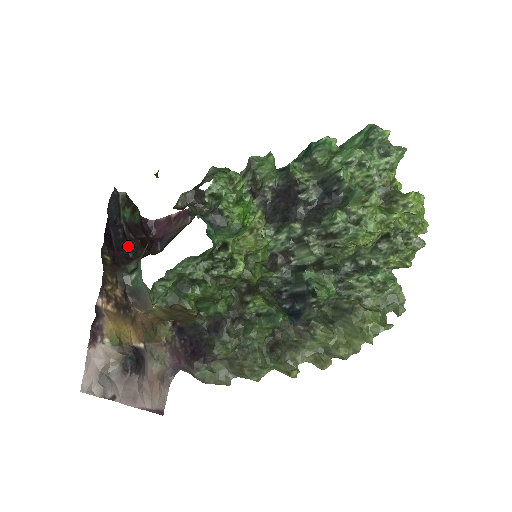
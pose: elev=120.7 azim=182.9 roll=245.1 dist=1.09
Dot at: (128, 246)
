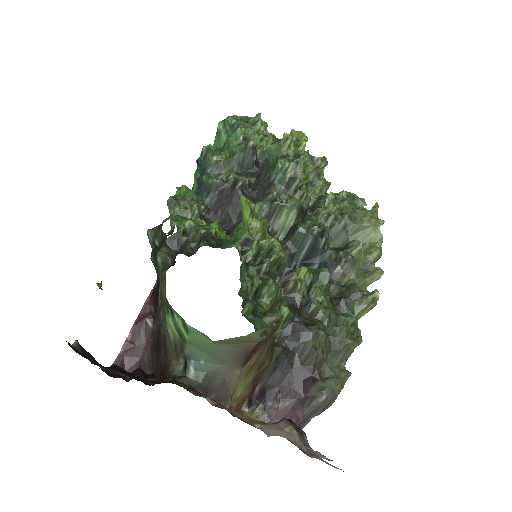
Dot at: occluded
